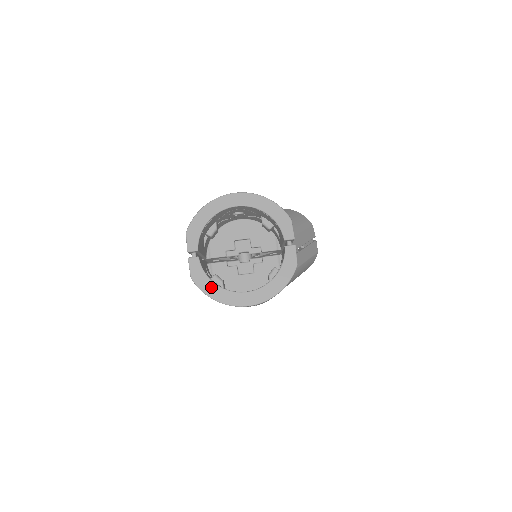
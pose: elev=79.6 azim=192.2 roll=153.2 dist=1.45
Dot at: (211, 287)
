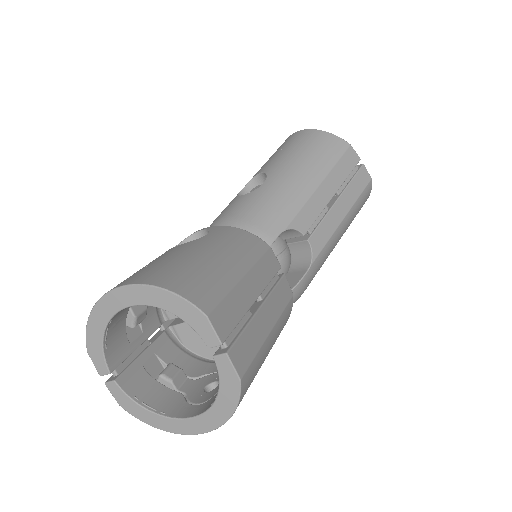
Dot at: (146, 415)
